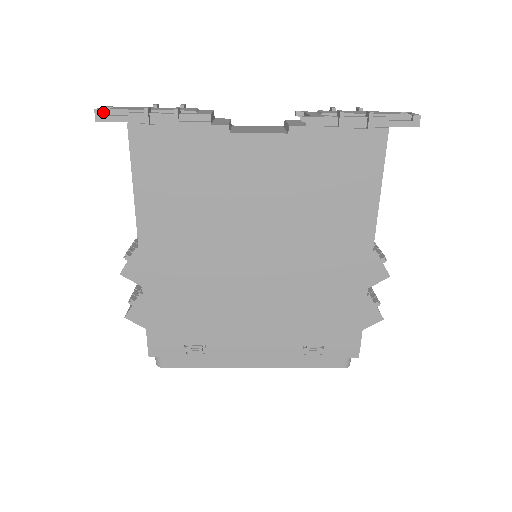
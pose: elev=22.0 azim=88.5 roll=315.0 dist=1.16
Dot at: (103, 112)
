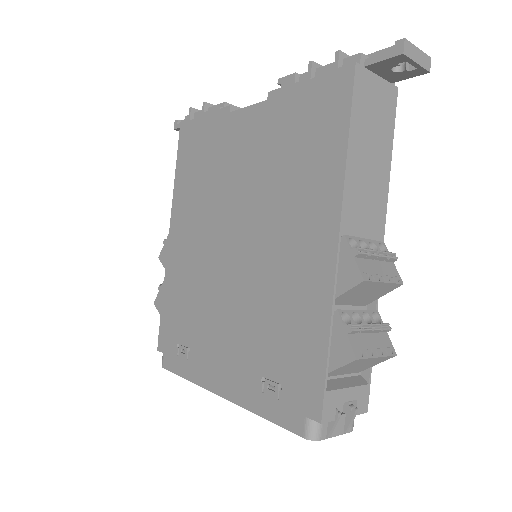
Dot at: occluded
